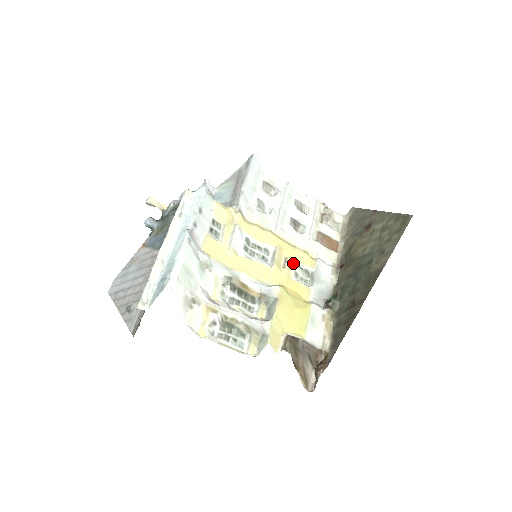
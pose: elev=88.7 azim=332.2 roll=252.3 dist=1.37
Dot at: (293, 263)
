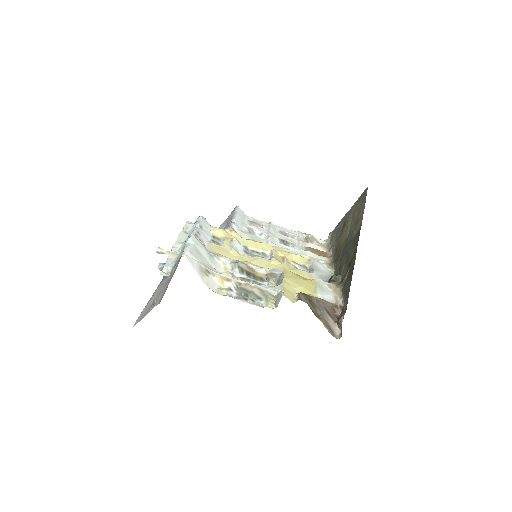
Dot at: (290, 261)
